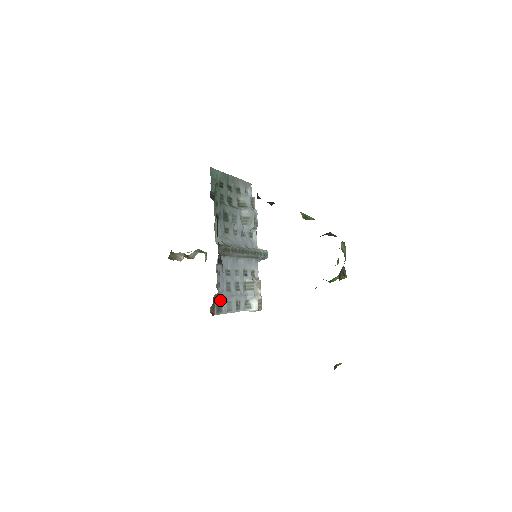
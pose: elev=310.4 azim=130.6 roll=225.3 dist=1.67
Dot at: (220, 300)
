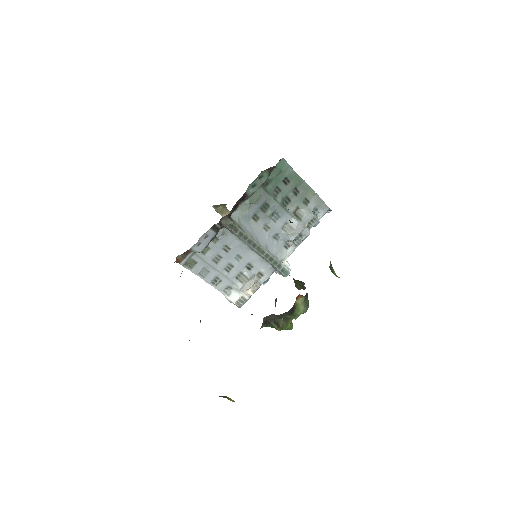
Dot at: (197, 259)
